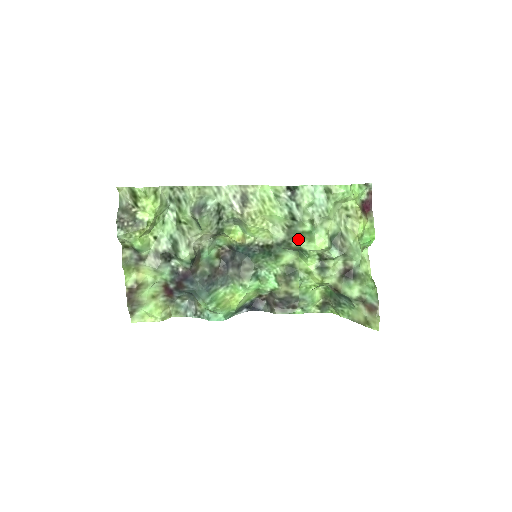
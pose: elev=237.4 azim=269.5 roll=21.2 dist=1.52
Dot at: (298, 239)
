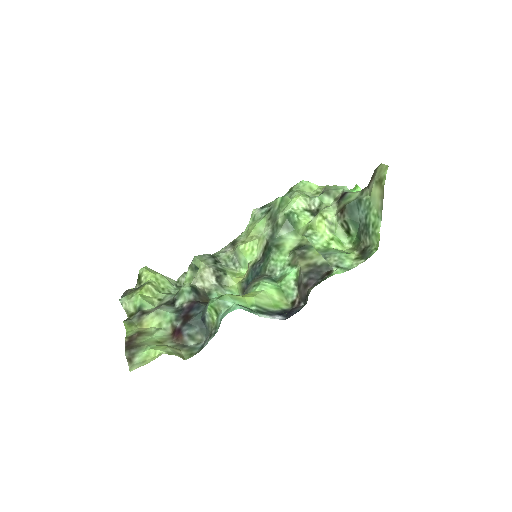
Dot at: (279, 213)
